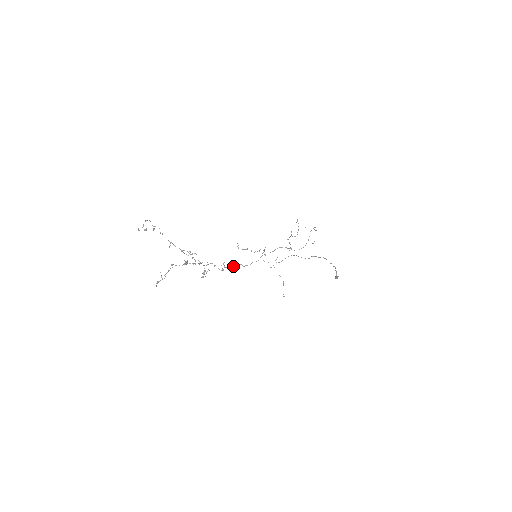
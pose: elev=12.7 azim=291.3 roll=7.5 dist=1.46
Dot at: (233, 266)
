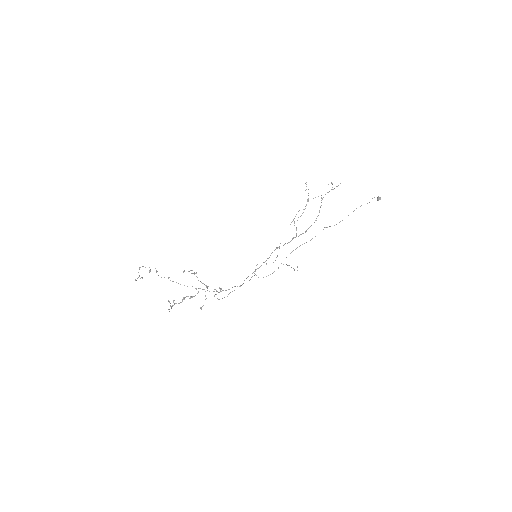
Dot at: occluded
